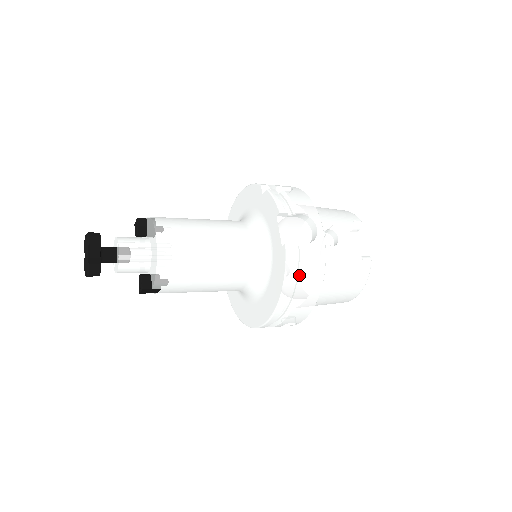
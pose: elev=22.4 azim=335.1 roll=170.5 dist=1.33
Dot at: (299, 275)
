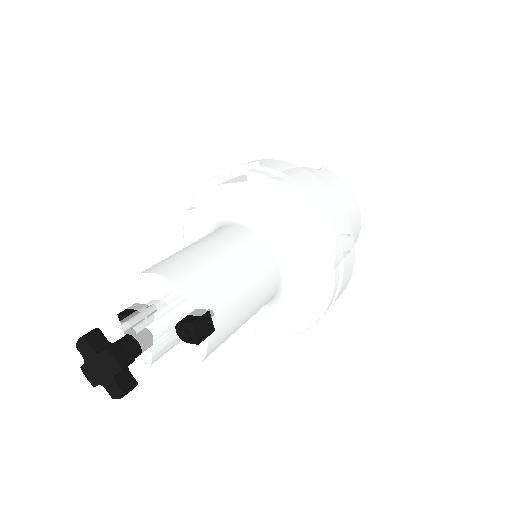
Dot at: (288, 180)
